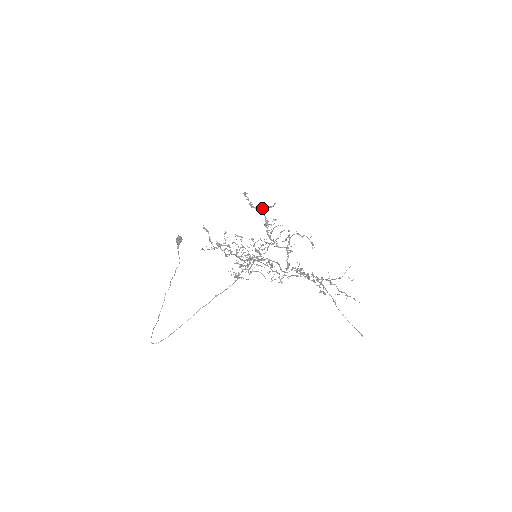
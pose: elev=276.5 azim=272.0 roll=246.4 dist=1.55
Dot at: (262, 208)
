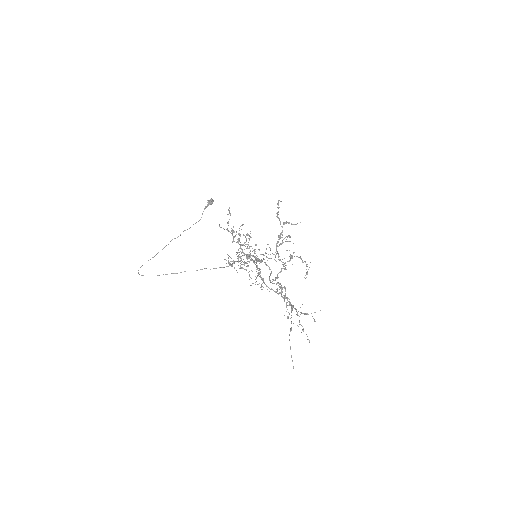
Dot at: occluded
